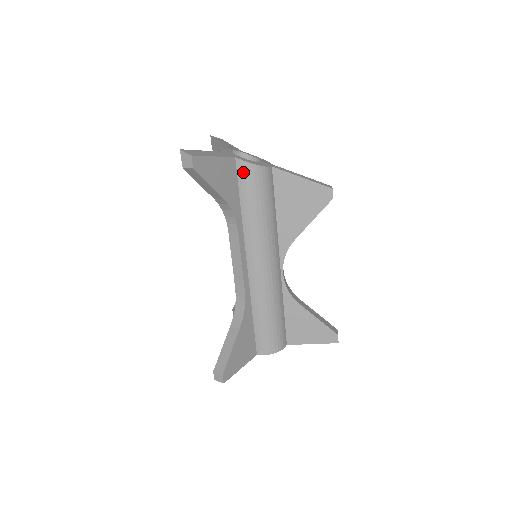
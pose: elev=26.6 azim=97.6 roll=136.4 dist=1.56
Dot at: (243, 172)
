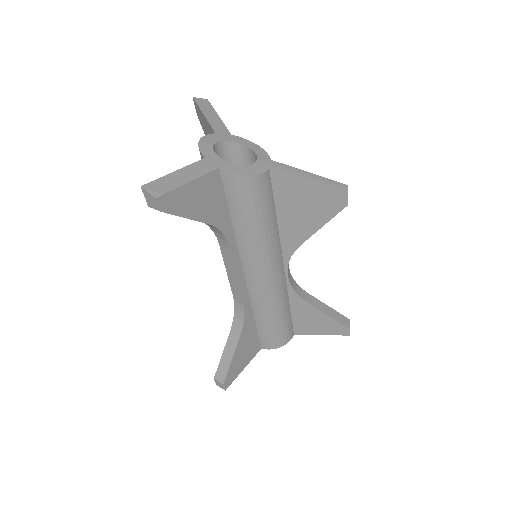
Dot at: (231, 185)
